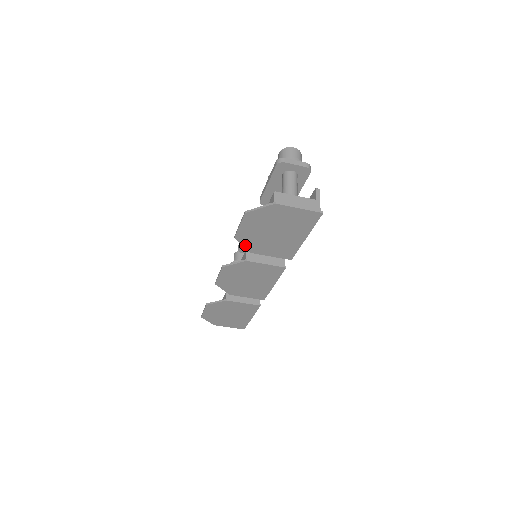
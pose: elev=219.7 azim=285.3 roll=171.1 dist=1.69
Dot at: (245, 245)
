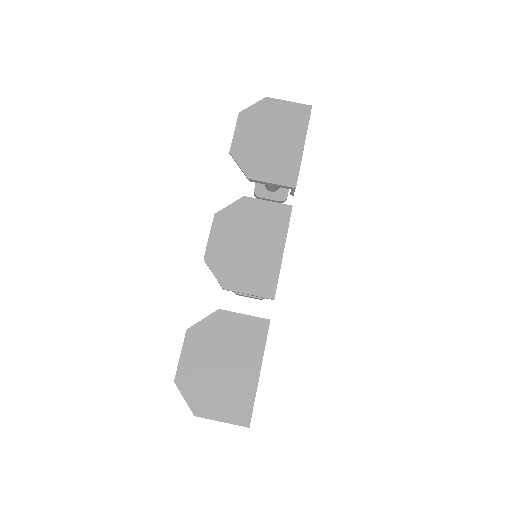
Dot at: (241, 165)
